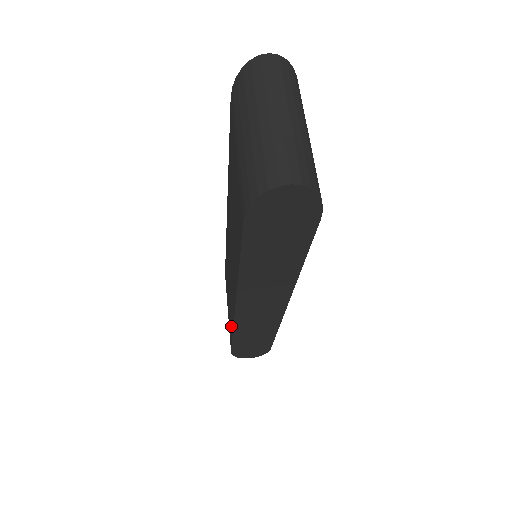
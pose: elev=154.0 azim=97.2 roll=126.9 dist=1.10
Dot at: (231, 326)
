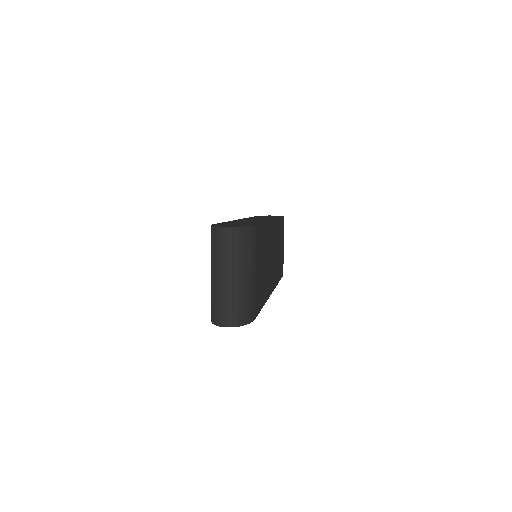
Dot at: occluded
